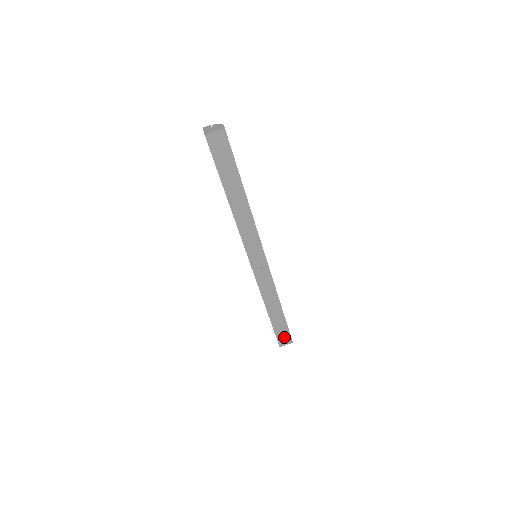
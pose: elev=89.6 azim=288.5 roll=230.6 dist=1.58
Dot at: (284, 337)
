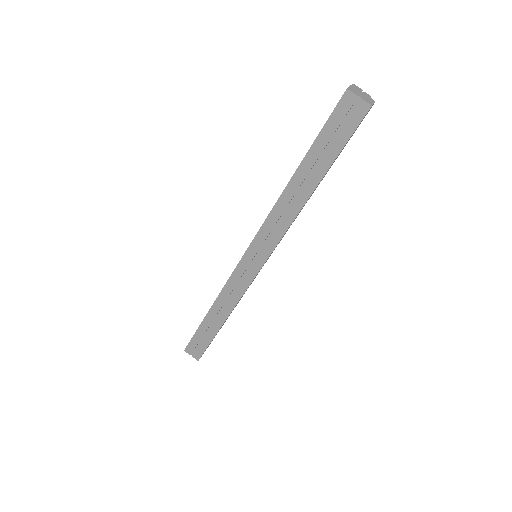
Dot at: (197, 347)
